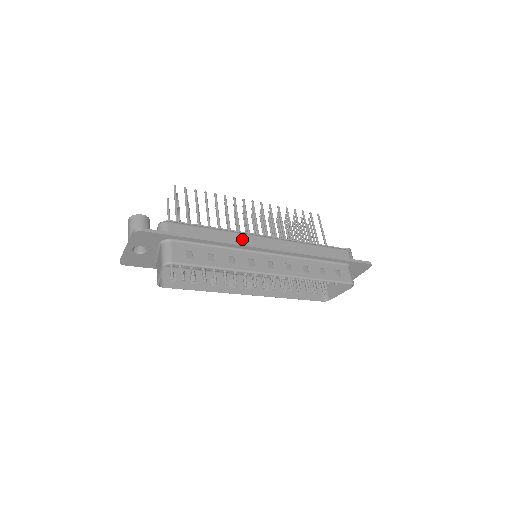
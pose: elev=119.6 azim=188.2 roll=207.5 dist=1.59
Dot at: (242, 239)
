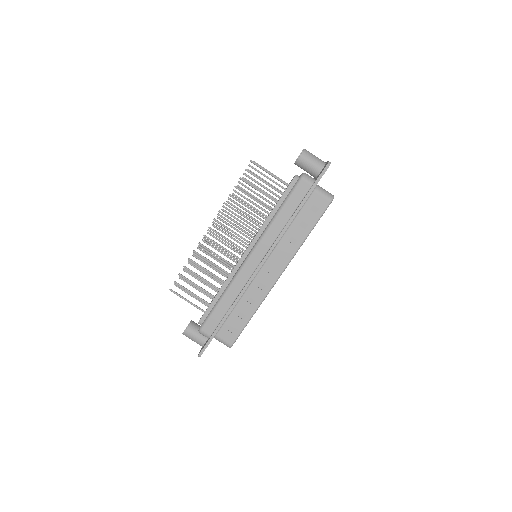
Dot at: (240, 282)
